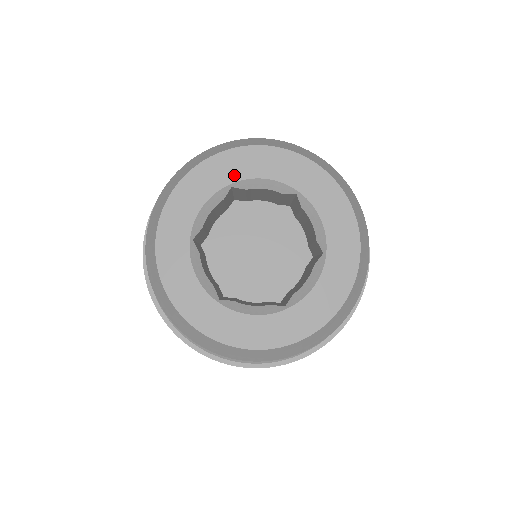
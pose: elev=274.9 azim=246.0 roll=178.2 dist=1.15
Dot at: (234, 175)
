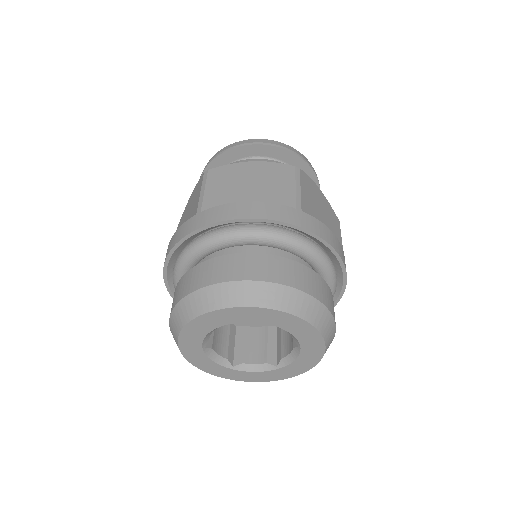
Dot at: (222, 322)
